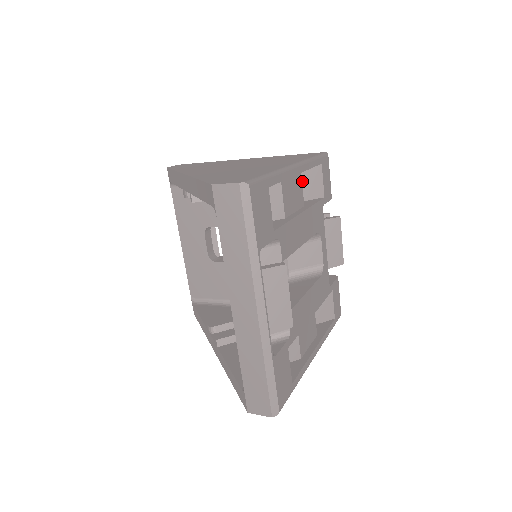
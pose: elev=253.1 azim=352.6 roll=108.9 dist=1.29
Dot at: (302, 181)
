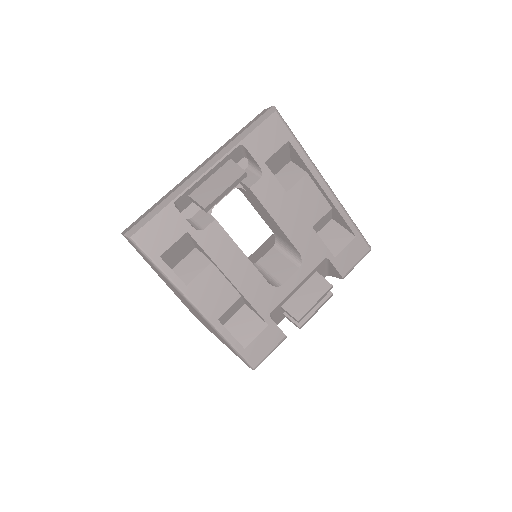
Dot at: (331, 231)
